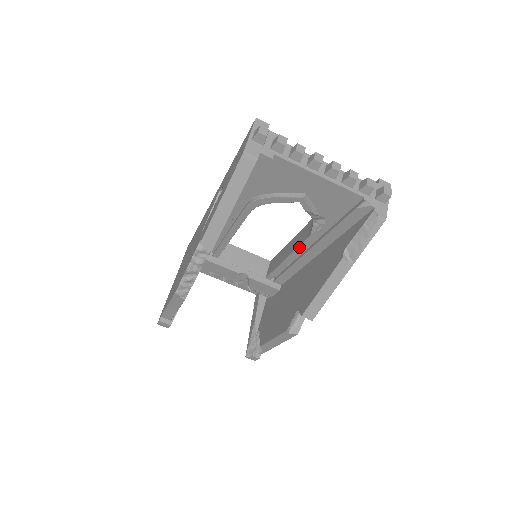
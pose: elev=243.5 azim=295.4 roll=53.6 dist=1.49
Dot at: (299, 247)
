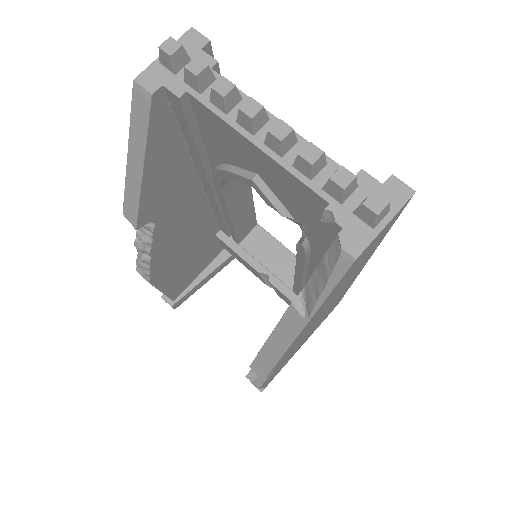
Dot at: (297, 262)
